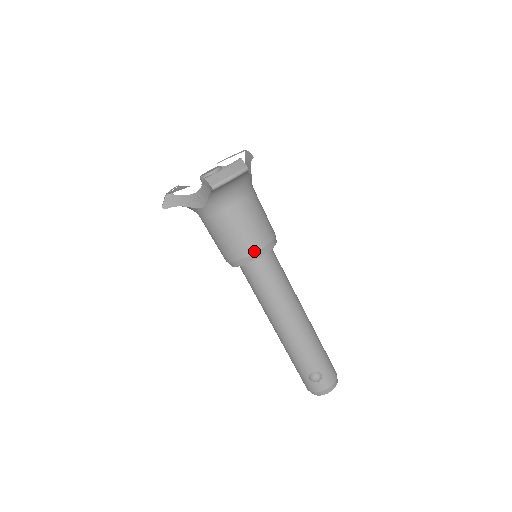
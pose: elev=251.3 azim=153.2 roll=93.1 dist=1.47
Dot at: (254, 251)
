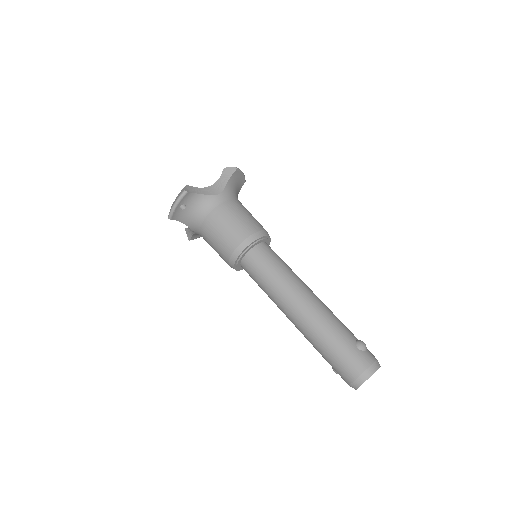
Dot at: occluded
